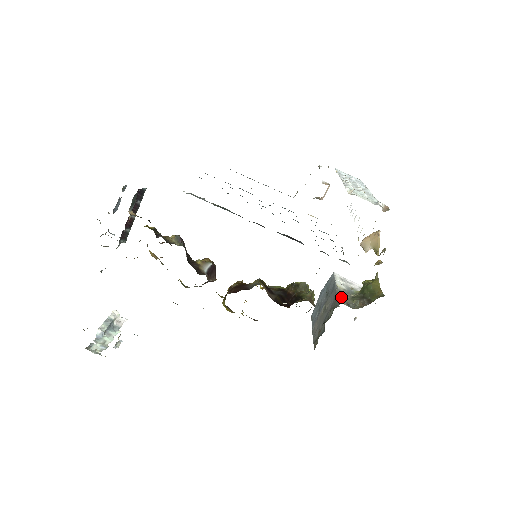
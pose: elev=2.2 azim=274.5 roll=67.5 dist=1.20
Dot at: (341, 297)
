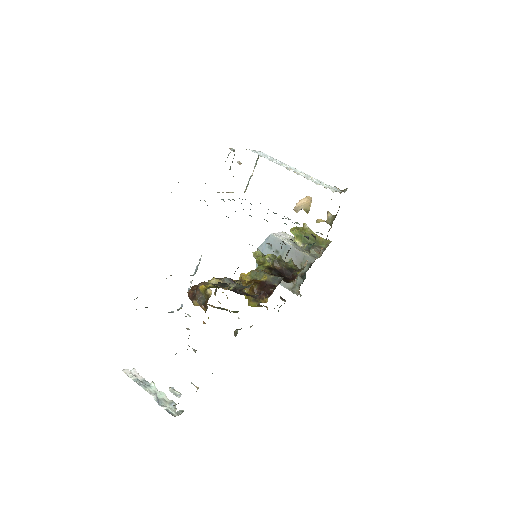
Dot at: (306, 254)
